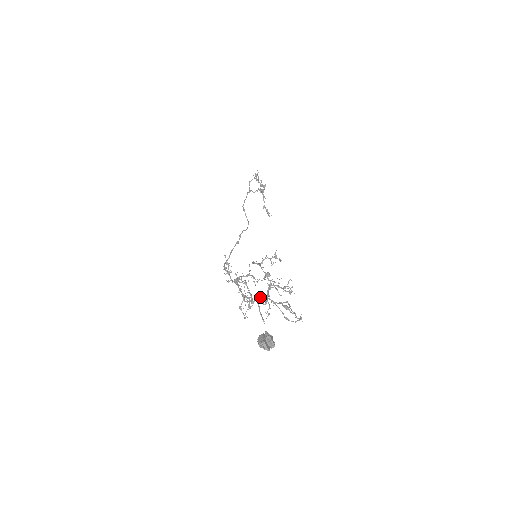
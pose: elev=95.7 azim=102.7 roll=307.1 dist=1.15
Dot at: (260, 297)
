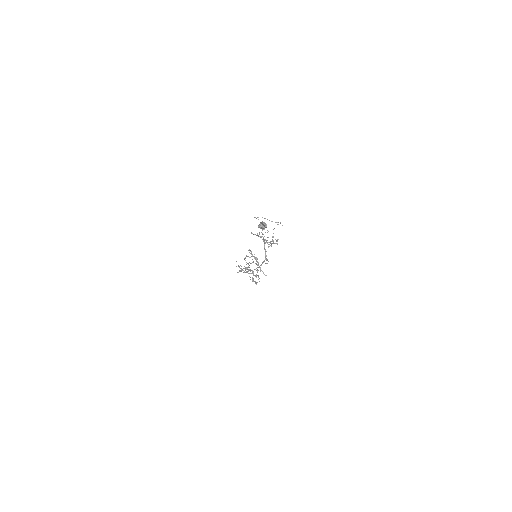
Dot at: (262, 262)
